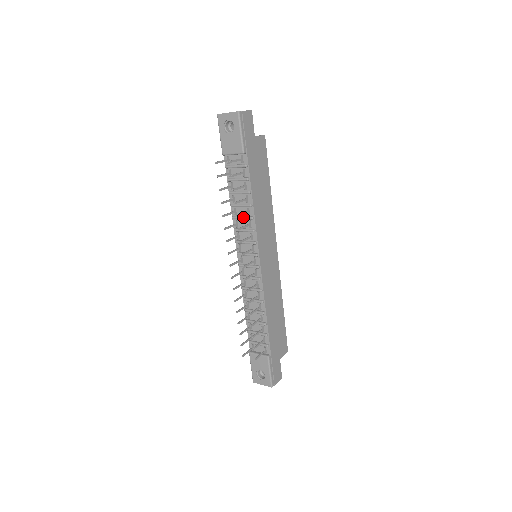
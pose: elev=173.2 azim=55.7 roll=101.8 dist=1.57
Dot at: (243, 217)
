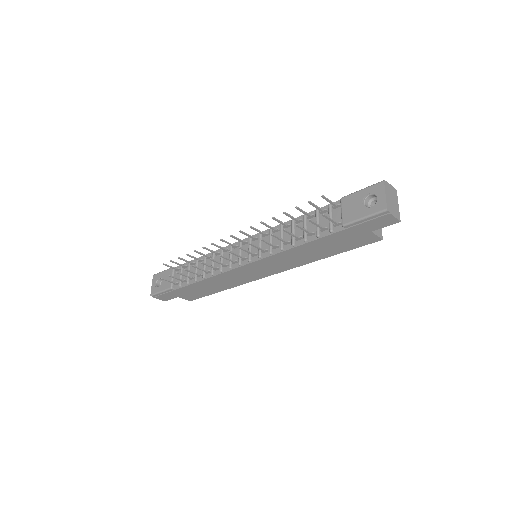
Dot at: (282, 237)
